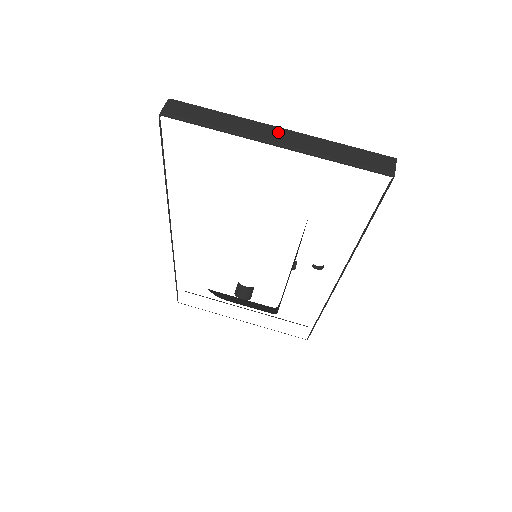
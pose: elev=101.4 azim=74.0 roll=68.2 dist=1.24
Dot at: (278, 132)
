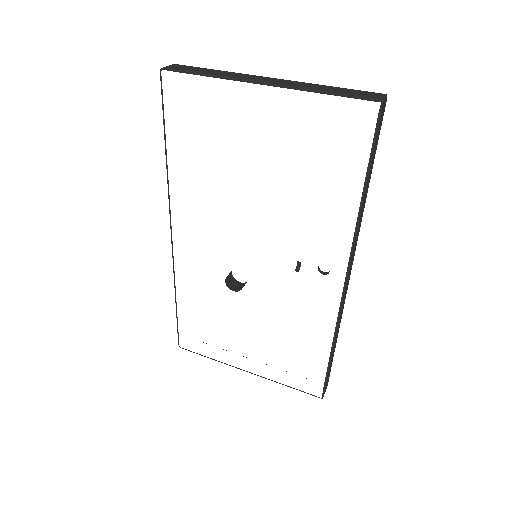
Dot at: (268, 79)
